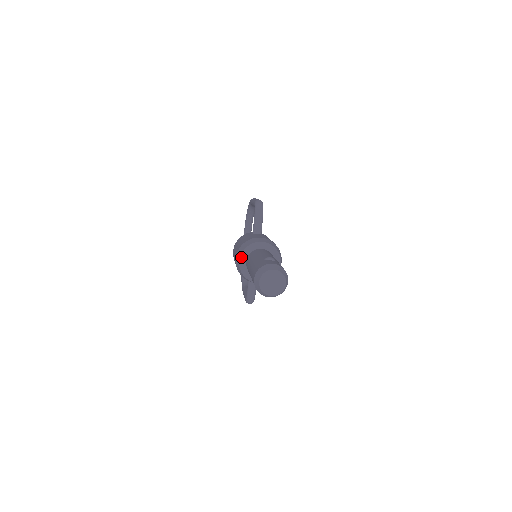
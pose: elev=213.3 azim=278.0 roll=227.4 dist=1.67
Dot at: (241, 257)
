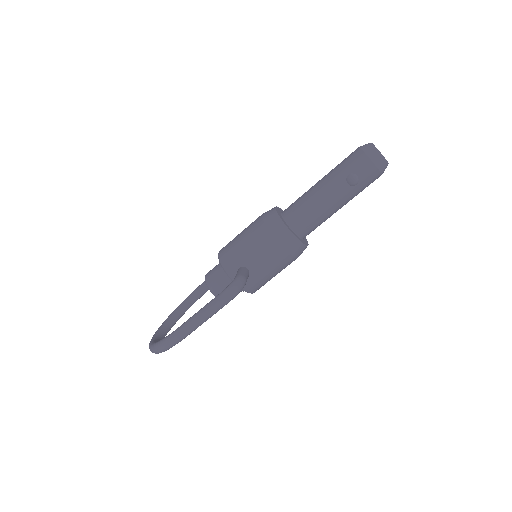
Dot at: (277, 207)
